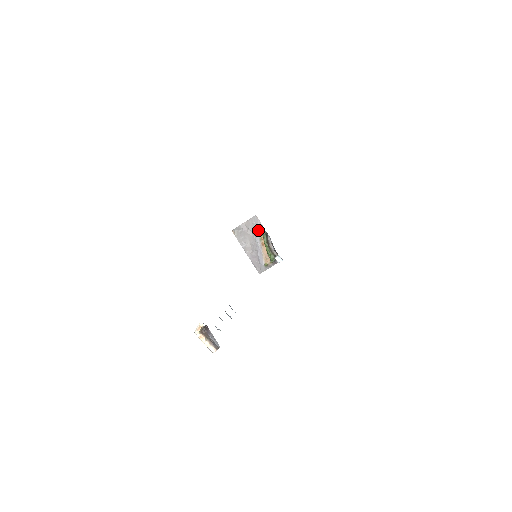
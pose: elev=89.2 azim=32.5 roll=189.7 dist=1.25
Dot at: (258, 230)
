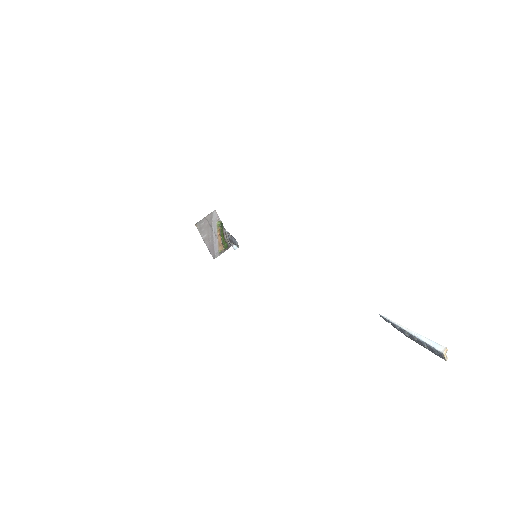
Dot at: (216, 223)
